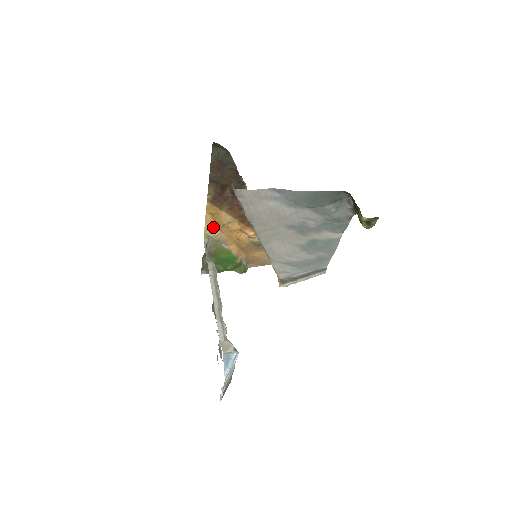
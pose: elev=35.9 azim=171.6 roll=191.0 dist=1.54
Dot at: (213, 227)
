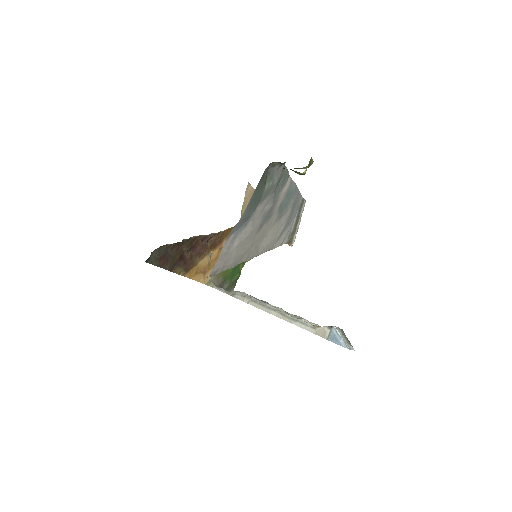
Dot at: (205, 275)
